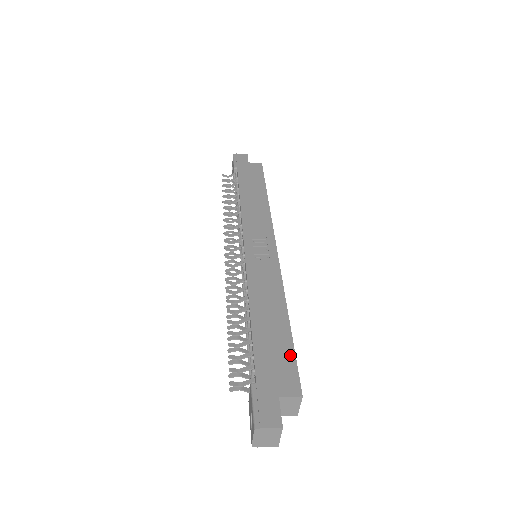
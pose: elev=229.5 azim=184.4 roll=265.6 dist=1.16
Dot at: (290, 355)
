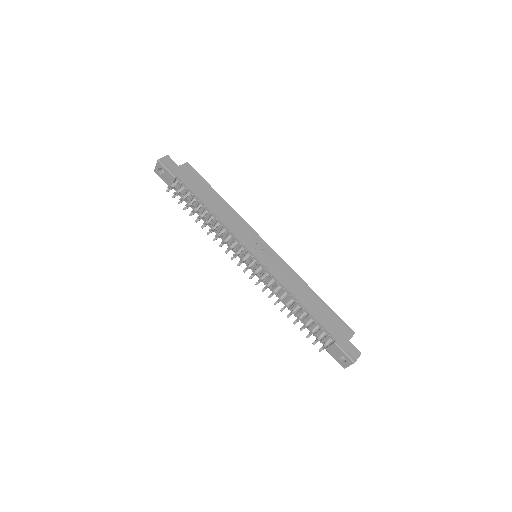
Dot at: (335, 315)
